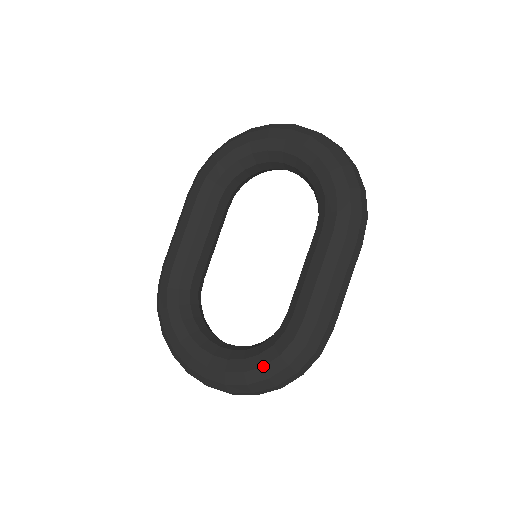
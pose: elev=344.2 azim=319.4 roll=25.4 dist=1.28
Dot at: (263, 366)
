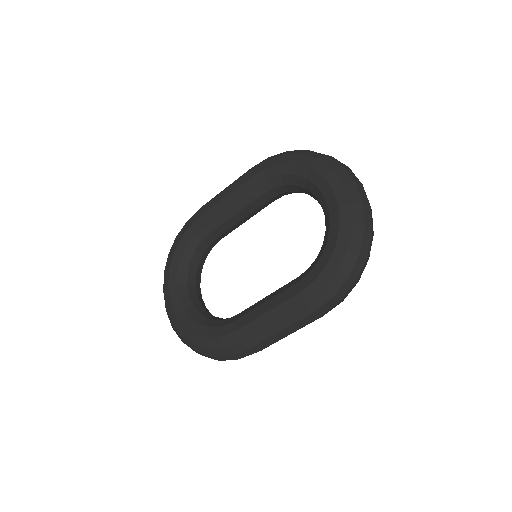
Dot at: (195, 334)
